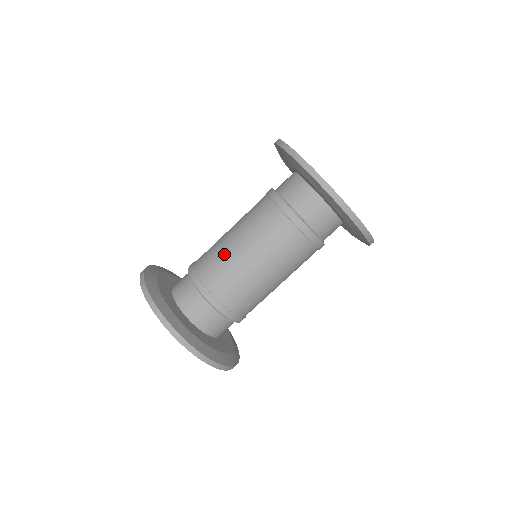
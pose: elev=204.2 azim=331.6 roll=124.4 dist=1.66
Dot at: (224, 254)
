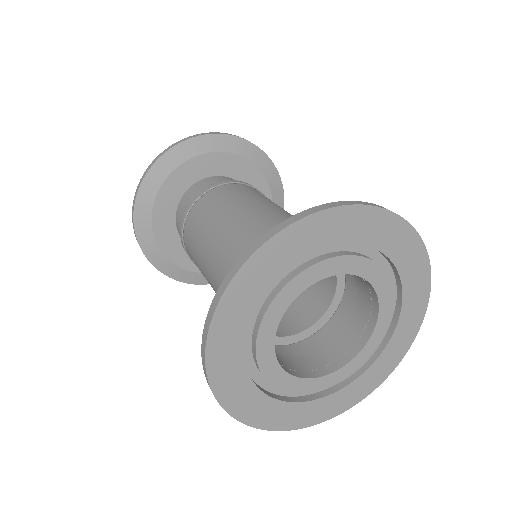
Dot at: (196, 254)
